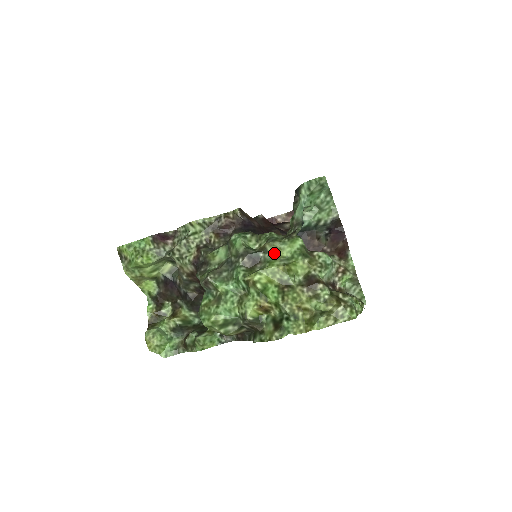
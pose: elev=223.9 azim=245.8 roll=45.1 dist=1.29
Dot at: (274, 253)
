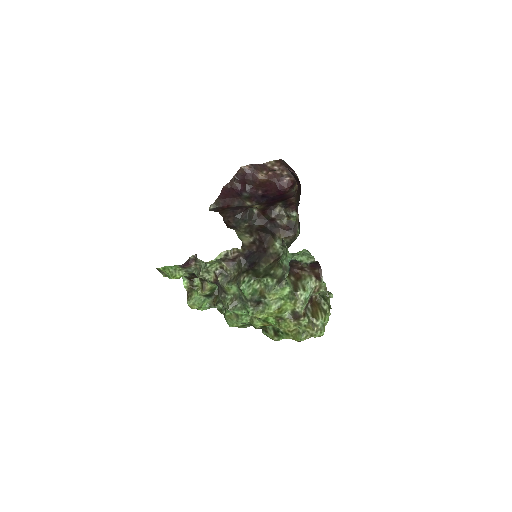
Dot at: (271, 298)
